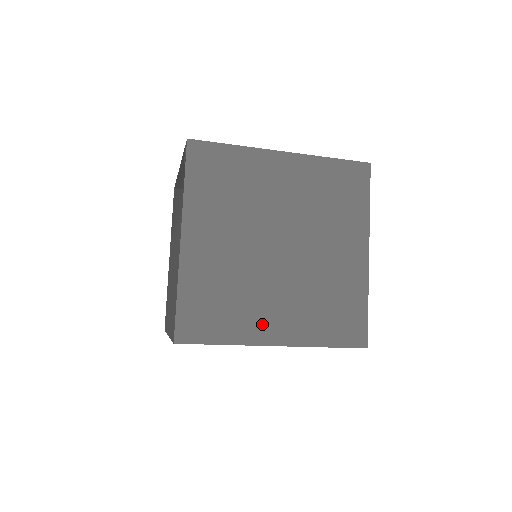
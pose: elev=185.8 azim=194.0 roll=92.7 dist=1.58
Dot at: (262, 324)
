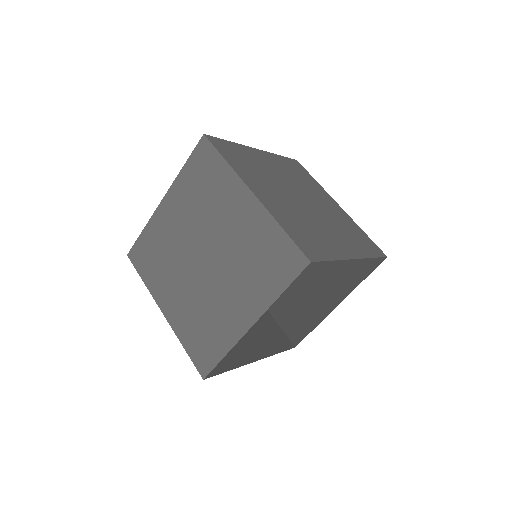
Dot at: (165, 293)
